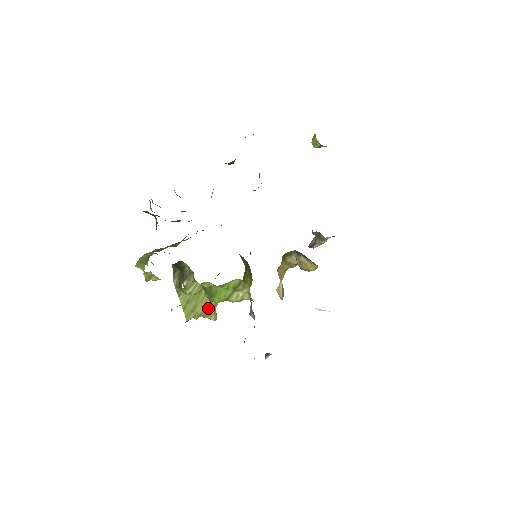
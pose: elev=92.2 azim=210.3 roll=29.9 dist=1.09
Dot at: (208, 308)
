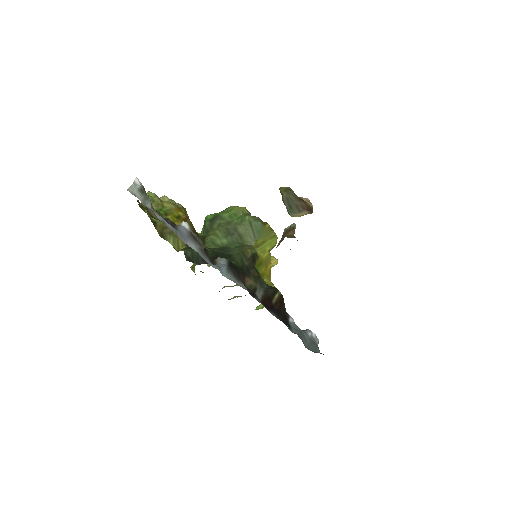
Dot at: occluded
